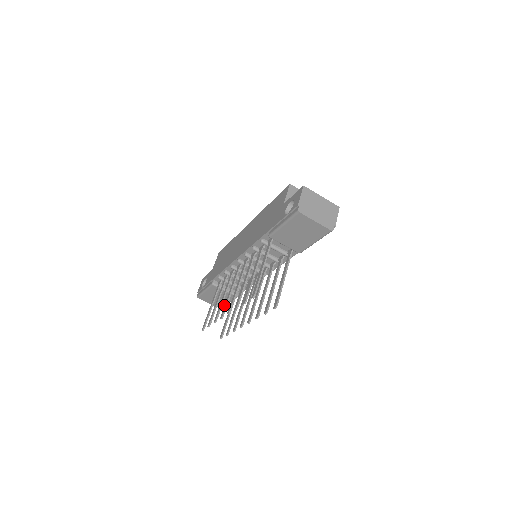
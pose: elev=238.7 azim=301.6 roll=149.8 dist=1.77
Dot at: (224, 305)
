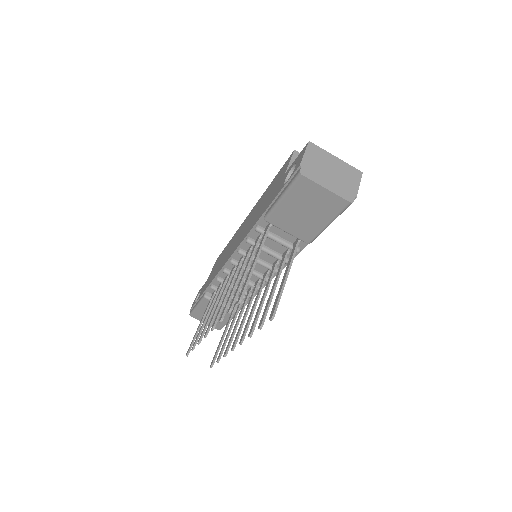
Dot at: occluded
